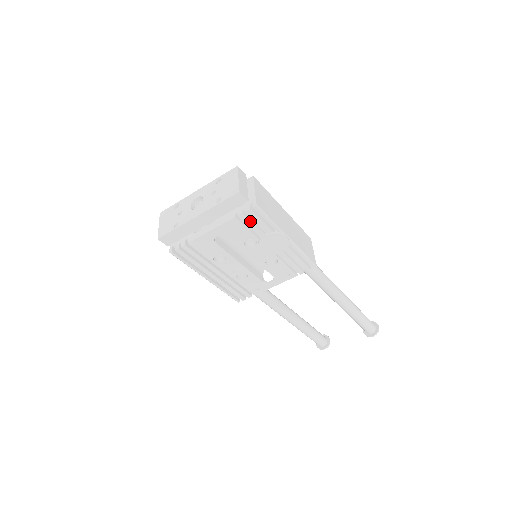
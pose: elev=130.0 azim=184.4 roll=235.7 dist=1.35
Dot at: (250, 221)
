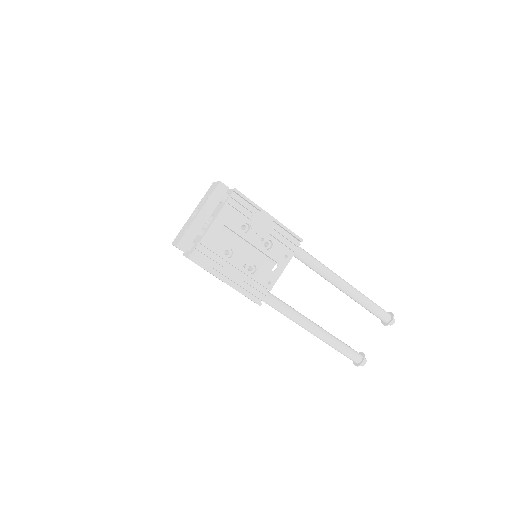
Dot at: (237, 205)
